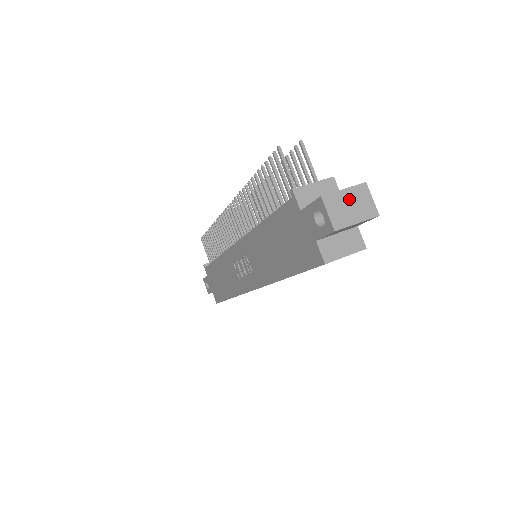
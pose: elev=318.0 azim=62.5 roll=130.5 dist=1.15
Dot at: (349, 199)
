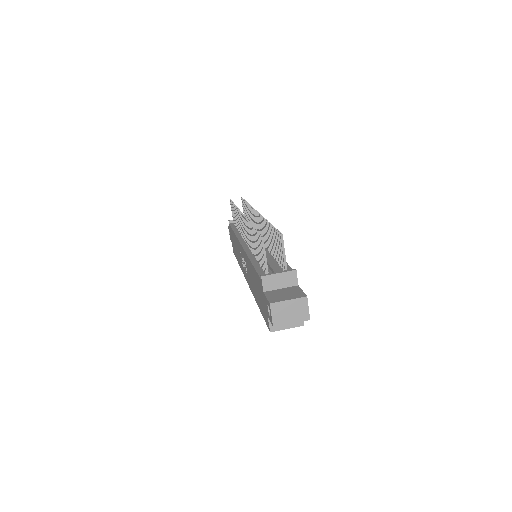
Dot at: (290, 307)
